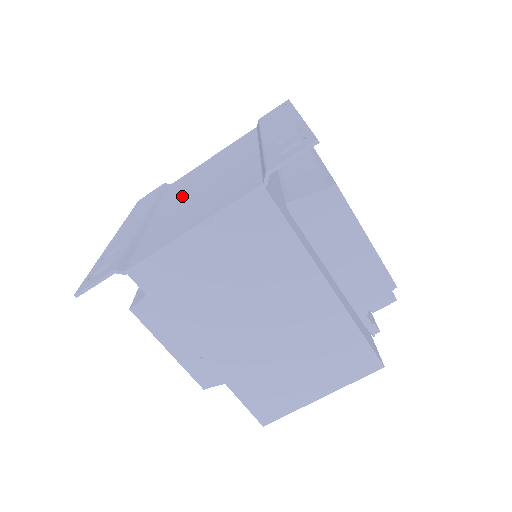
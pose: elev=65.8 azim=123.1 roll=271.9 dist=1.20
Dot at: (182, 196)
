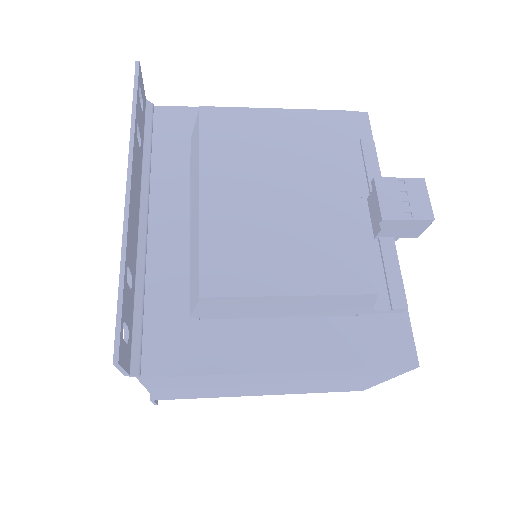
Dot at: occluded
